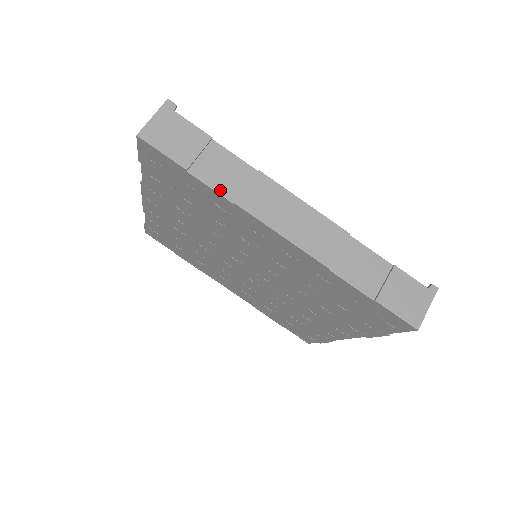
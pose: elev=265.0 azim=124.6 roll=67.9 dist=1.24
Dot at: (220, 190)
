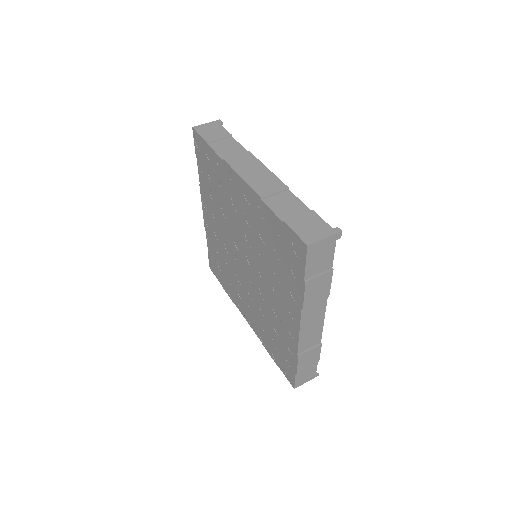
Dot at: (220, 154)
